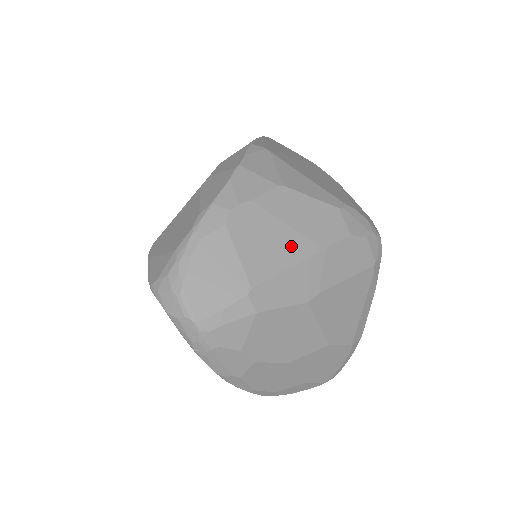
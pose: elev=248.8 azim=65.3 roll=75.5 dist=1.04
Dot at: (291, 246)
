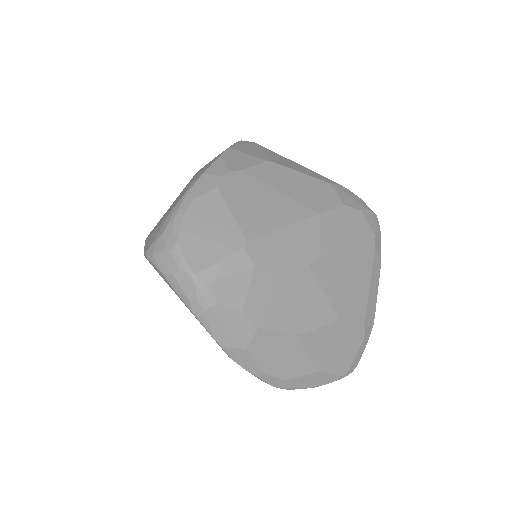
Dot at: (285, 209)
